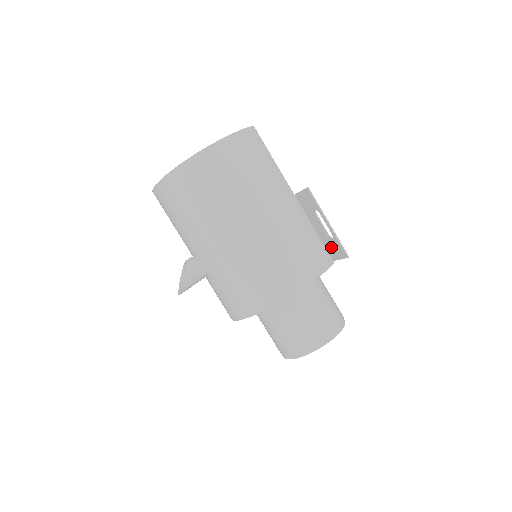
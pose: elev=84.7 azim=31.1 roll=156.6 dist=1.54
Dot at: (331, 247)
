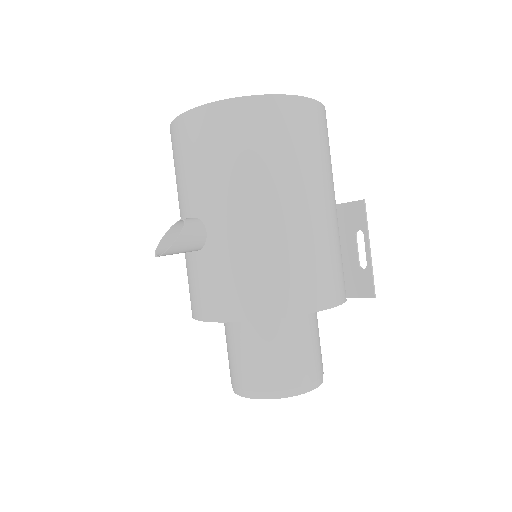
Dot at: (354, 279)
